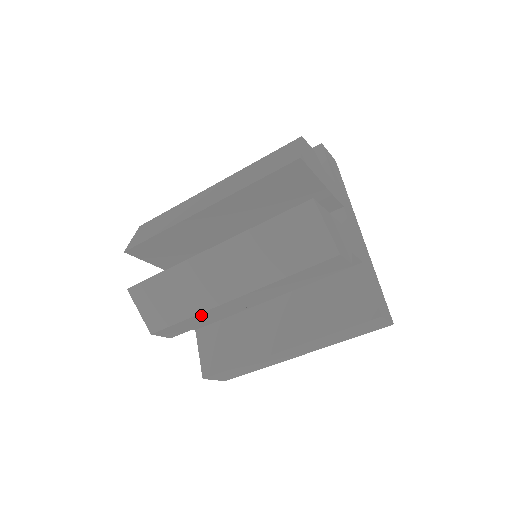
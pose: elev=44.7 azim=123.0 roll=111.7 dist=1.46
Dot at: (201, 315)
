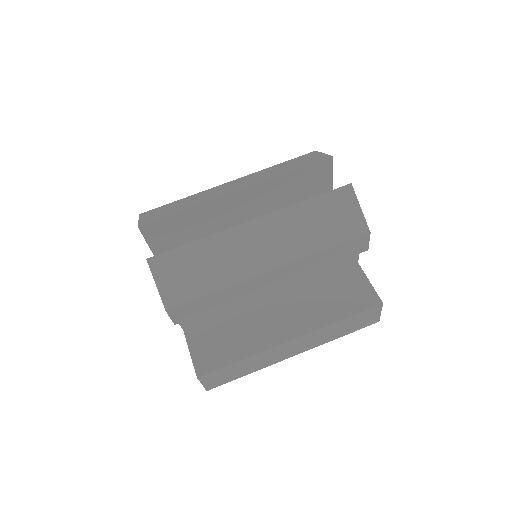
Dot at: (227, 290)
